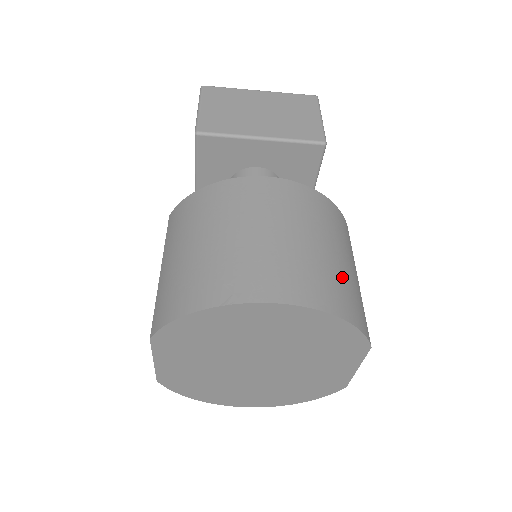
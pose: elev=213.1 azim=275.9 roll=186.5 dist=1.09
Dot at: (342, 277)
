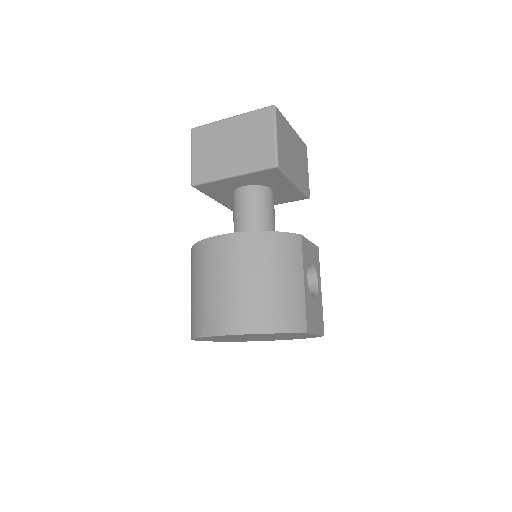
Dot at: (275, 300)
